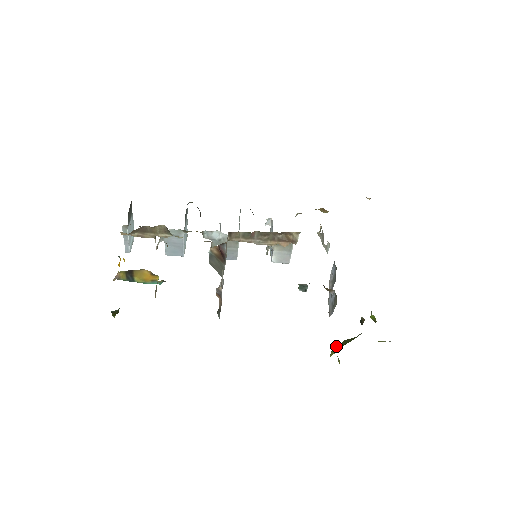
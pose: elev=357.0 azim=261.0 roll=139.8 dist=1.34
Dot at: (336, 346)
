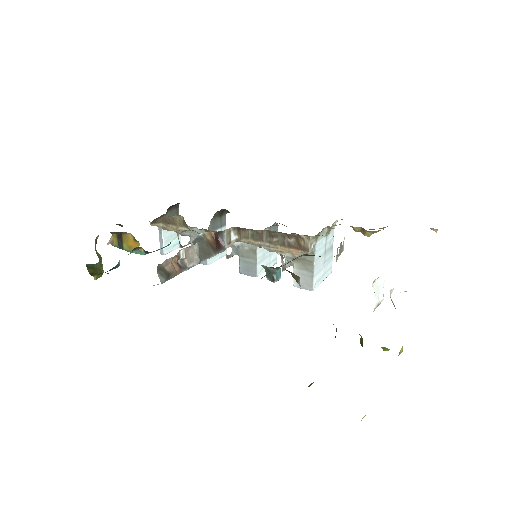
Dot at: occluded
